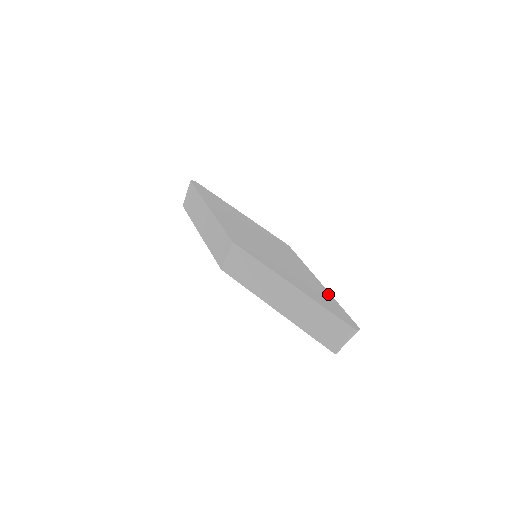
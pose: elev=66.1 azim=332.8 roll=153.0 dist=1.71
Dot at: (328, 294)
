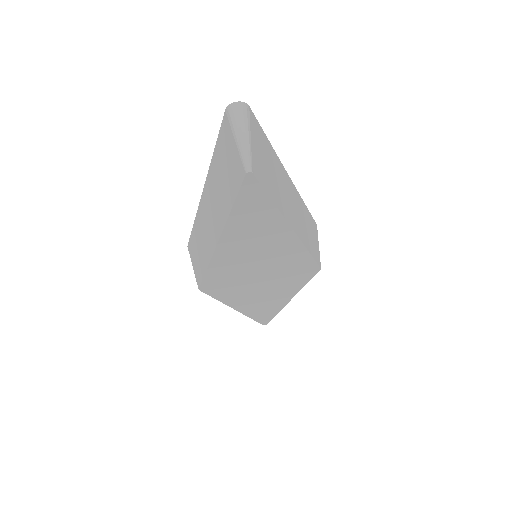
Dot at: occluded
